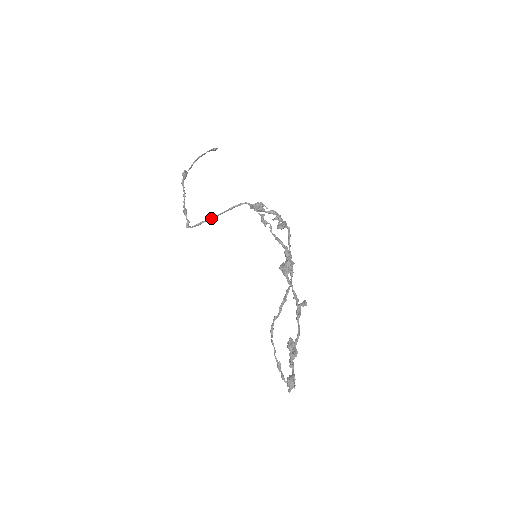
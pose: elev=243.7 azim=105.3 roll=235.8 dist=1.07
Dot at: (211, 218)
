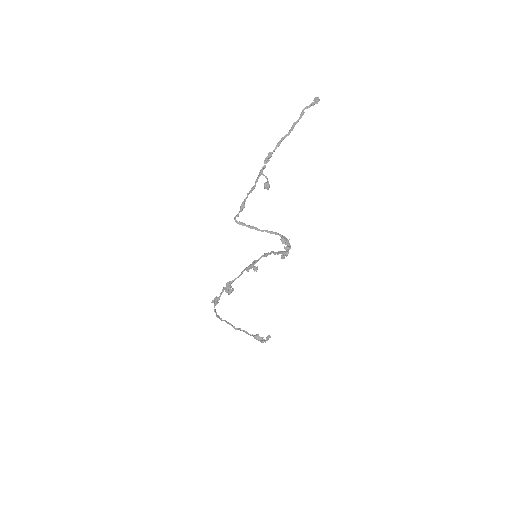
Dot at: occluded
